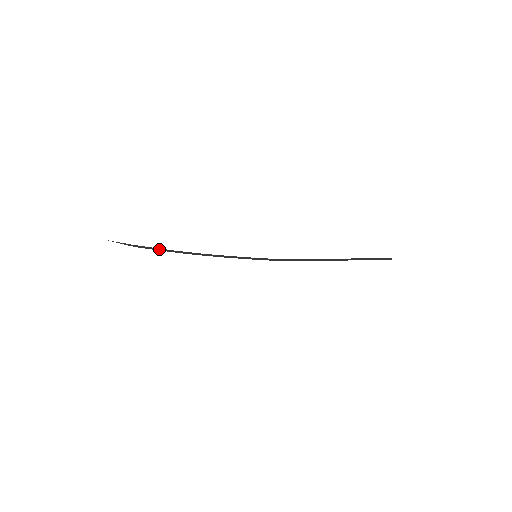
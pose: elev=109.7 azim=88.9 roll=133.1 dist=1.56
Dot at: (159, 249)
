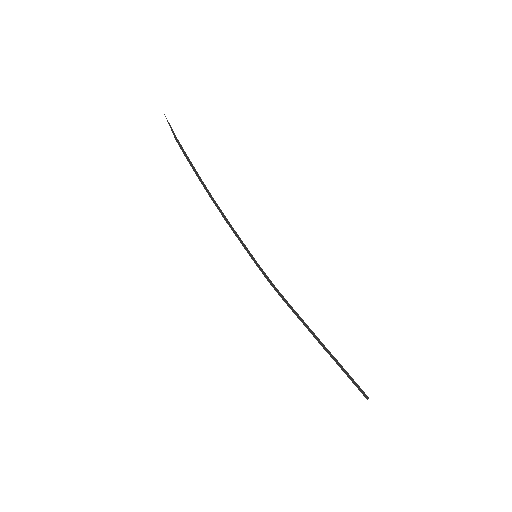
Dot at: (191, 162)
